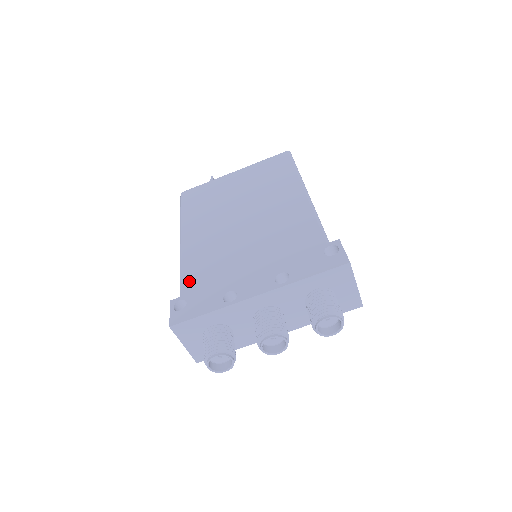
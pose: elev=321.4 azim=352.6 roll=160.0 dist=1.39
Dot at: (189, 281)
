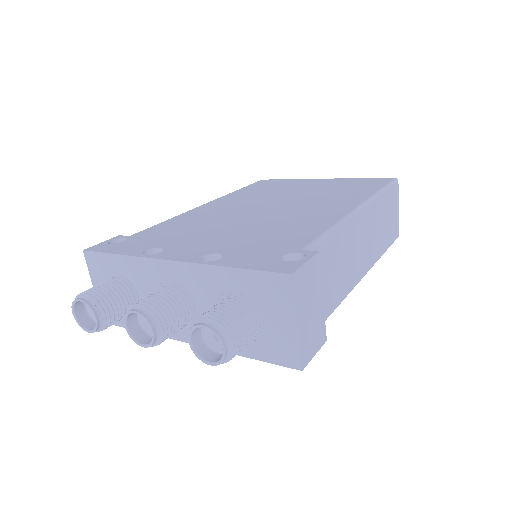
Dot at: (153, 229)
